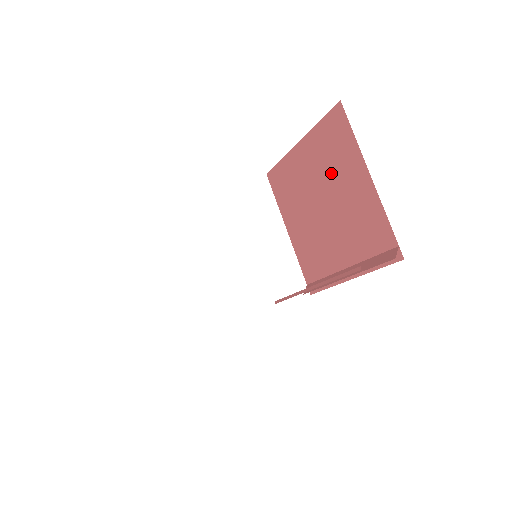
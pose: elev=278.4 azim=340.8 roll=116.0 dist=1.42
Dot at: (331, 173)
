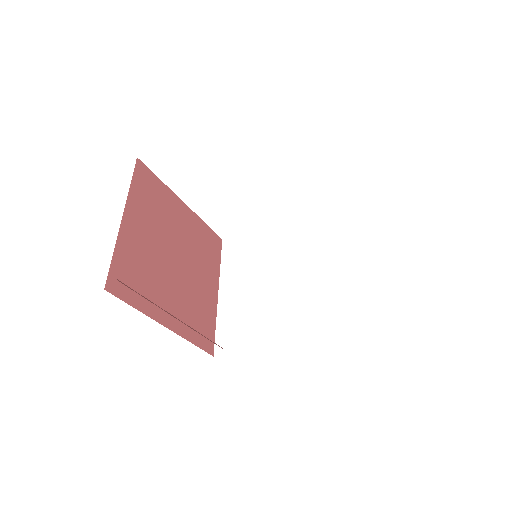
Dot at: occluded
